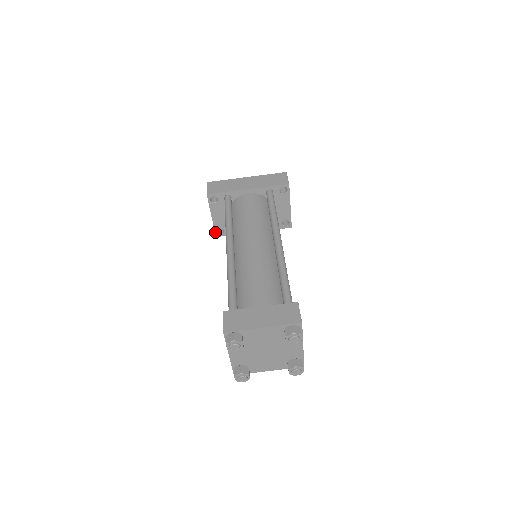
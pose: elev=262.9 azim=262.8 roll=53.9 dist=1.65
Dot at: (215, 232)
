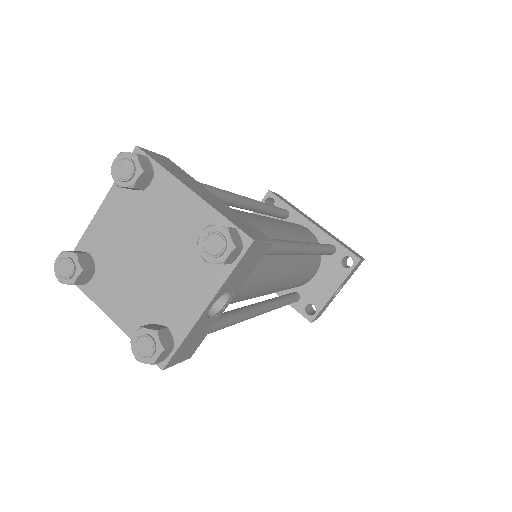
Dot at: occluded
